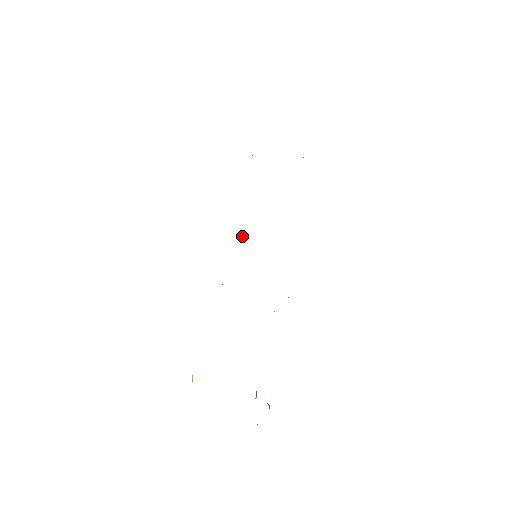
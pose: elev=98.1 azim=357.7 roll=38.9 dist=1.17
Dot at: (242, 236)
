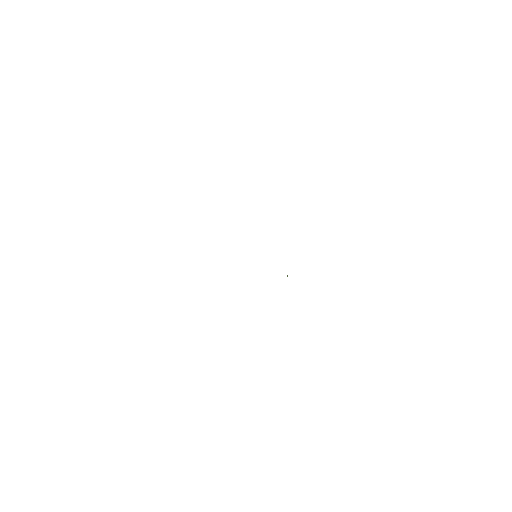
Dot at: occluded
